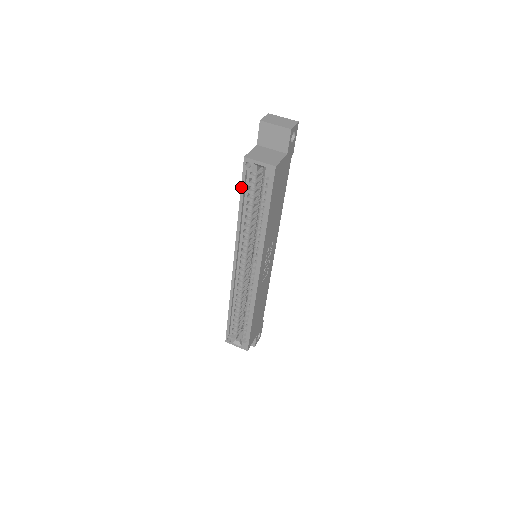
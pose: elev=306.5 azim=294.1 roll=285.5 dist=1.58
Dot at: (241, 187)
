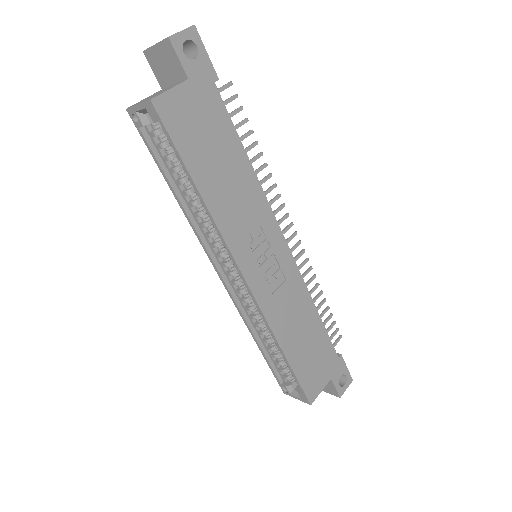
Dot at: (152, 156)
